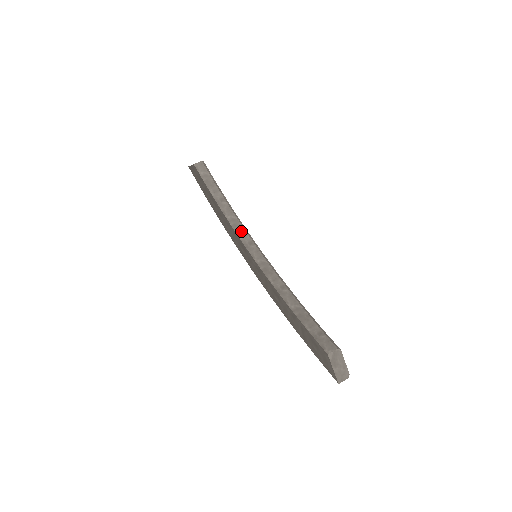
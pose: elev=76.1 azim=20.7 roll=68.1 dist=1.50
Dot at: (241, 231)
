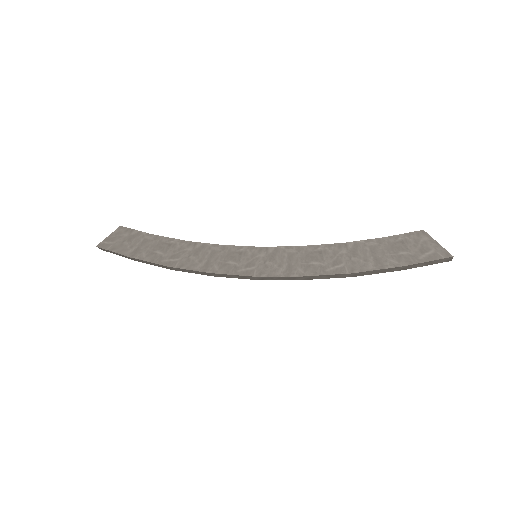
Dot at: occluded
